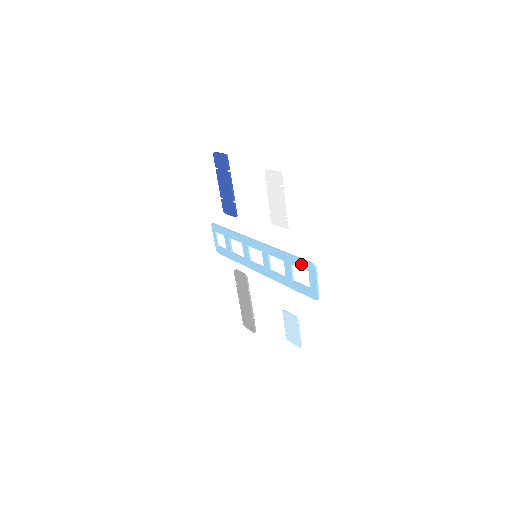
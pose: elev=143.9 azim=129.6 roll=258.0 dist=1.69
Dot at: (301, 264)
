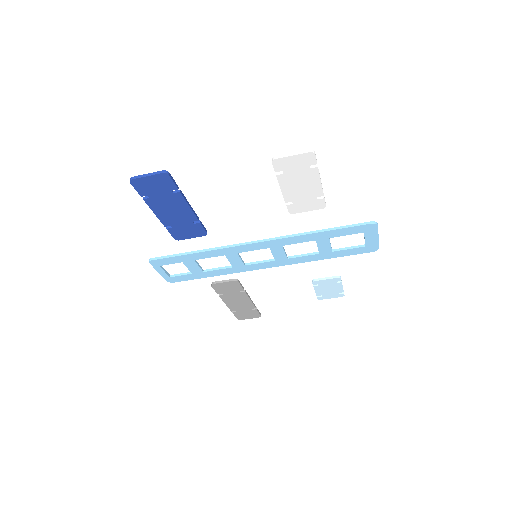
Dot at: (351, 231)
